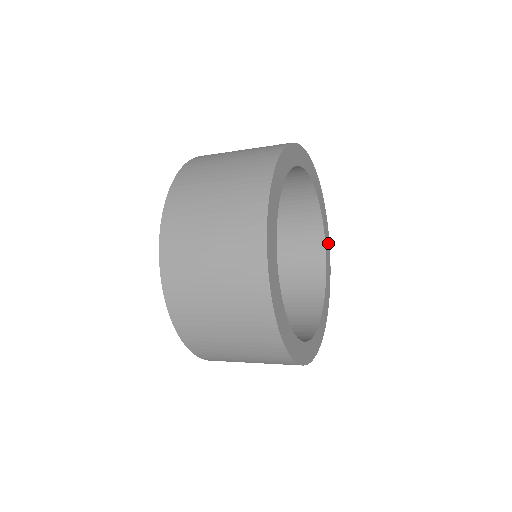
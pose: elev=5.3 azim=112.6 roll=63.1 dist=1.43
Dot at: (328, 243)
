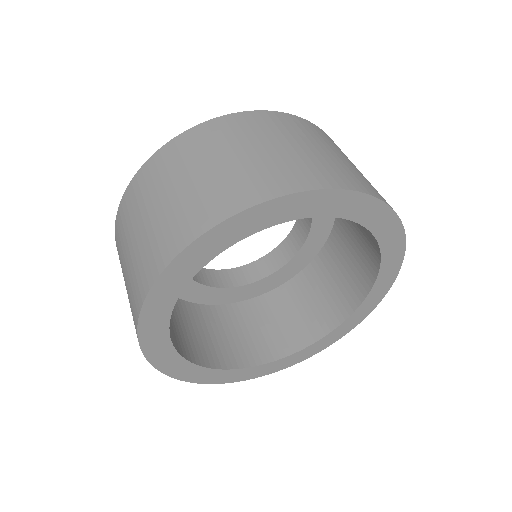
Dot at: (379, 297)
